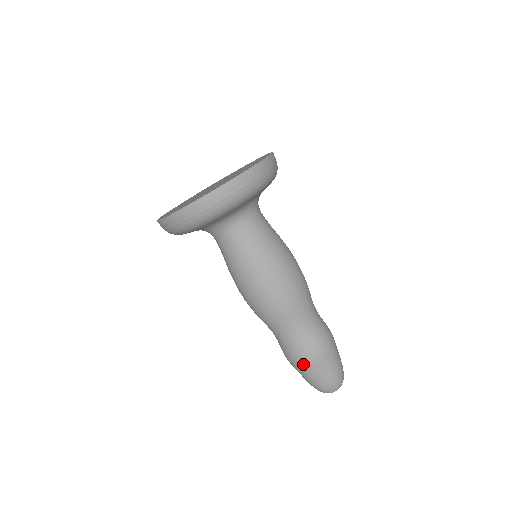
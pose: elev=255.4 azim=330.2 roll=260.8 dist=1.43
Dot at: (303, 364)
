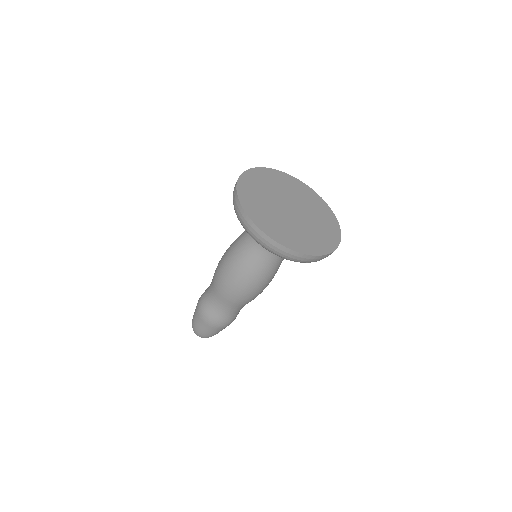
Dot at: (203, 319)
